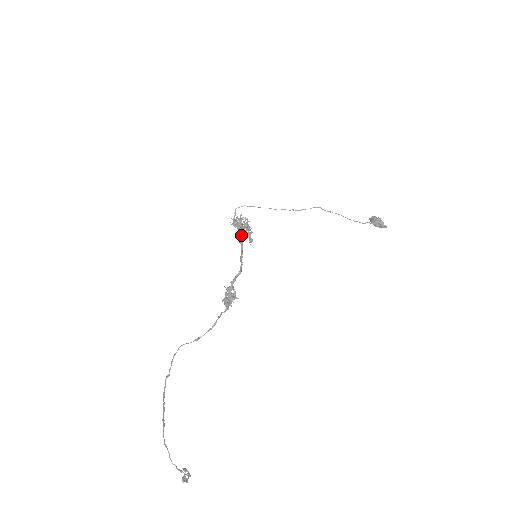
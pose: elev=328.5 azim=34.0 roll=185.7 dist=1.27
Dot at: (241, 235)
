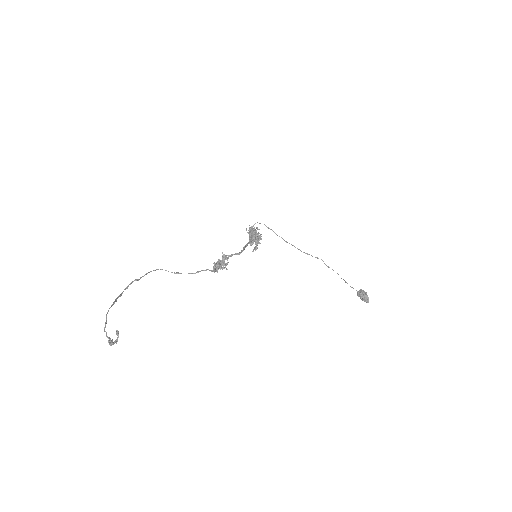
Dot at: (252, 236)
